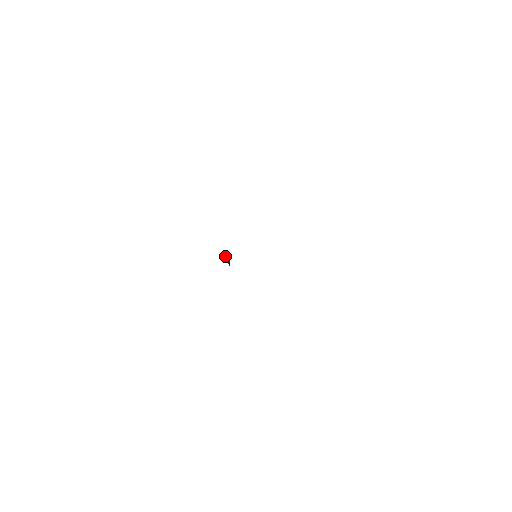
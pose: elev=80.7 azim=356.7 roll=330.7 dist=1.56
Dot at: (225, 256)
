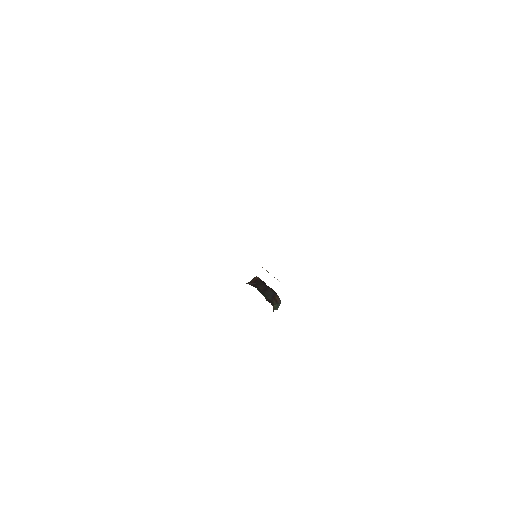
Dot at: (252, 279)
